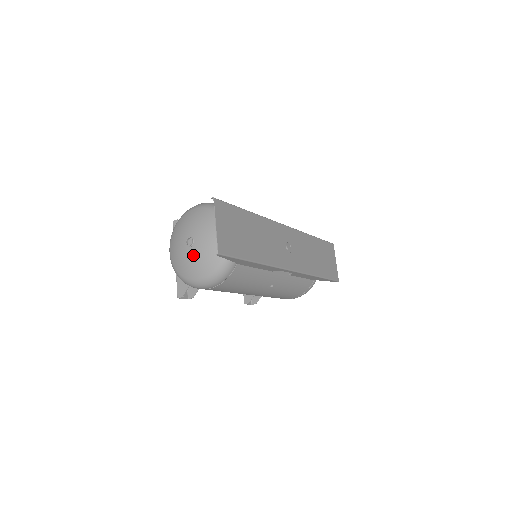
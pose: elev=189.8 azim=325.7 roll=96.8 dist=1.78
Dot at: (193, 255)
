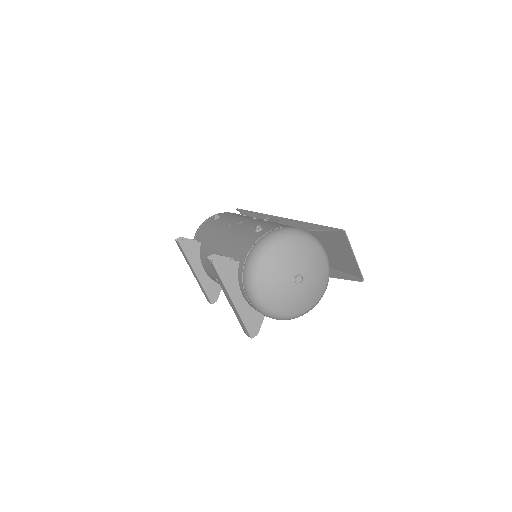
Dot at: (305, 290)
